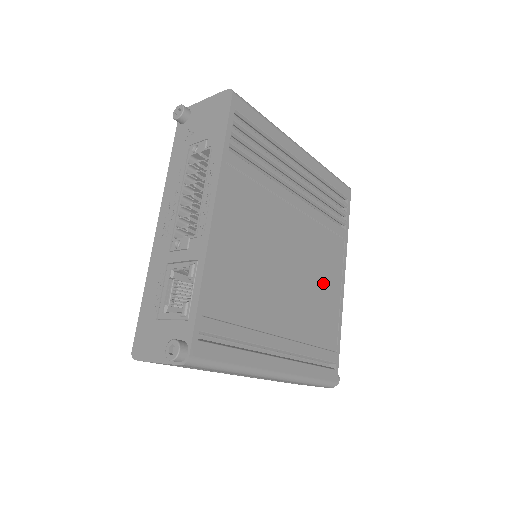
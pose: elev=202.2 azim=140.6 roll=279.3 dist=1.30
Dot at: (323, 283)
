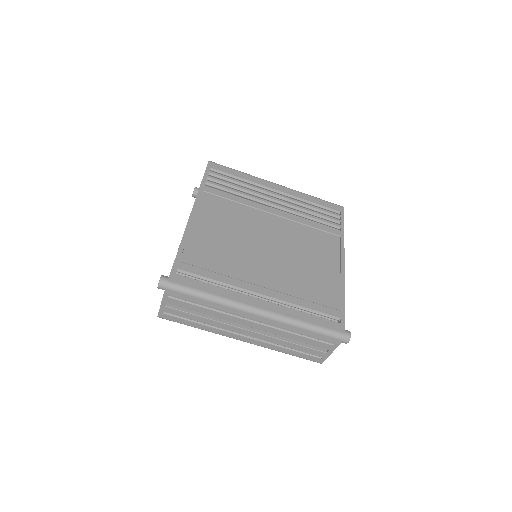
Dot at: (314, 261)
